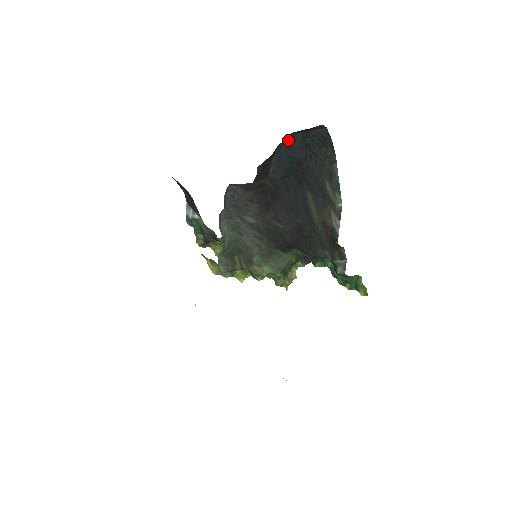
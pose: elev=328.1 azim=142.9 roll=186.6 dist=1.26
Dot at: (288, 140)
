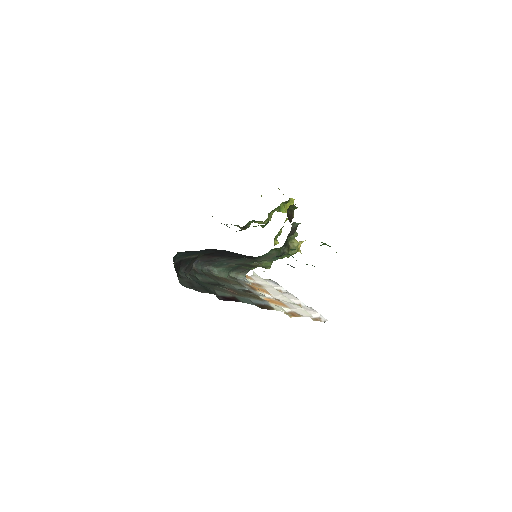
Dot at: (178, 255)
